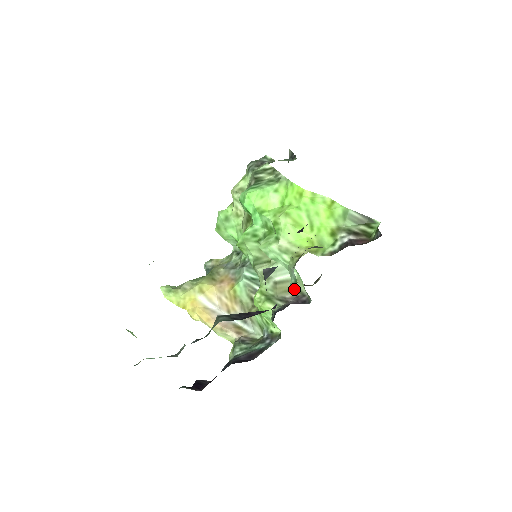
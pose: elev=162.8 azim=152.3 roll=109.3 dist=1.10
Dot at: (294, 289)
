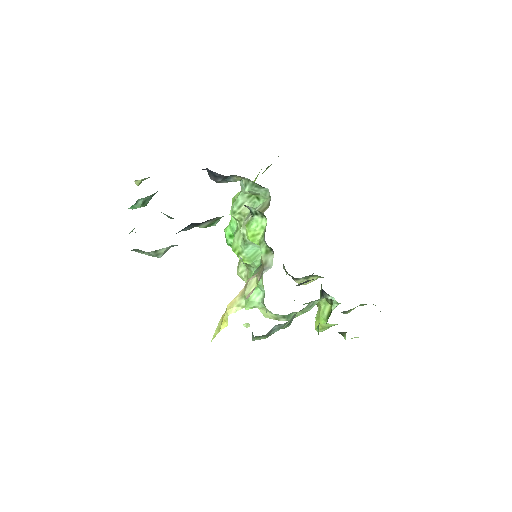
Dot at: (244, 183)
